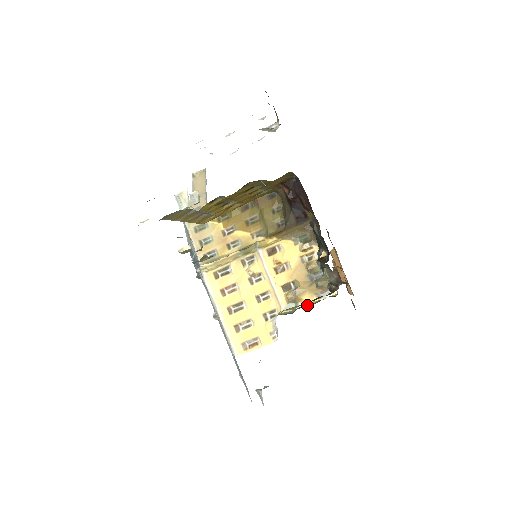
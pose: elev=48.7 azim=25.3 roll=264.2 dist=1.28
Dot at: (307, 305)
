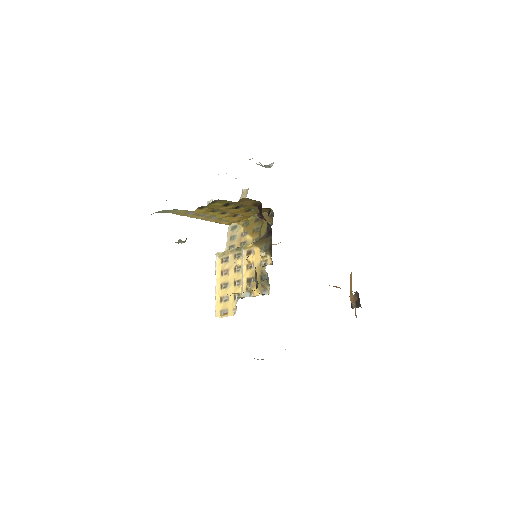
Dot at: (254, 296)
